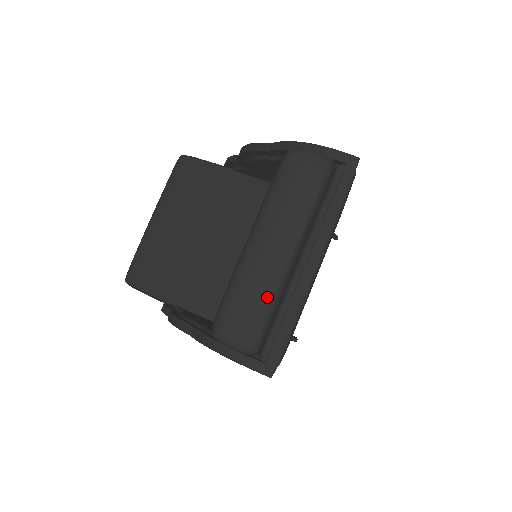
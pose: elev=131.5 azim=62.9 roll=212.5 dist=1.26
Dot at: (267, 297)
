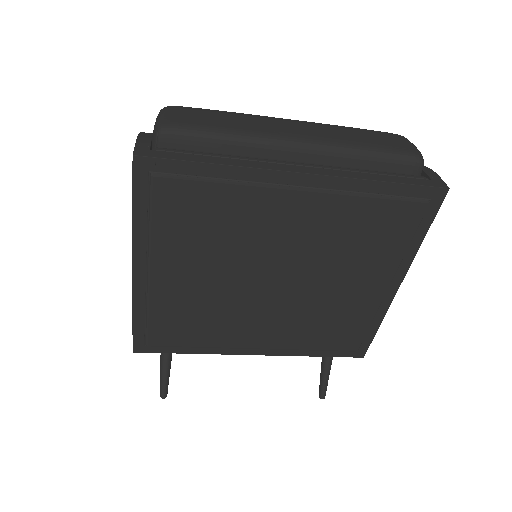
Dot at: (236, 128)
